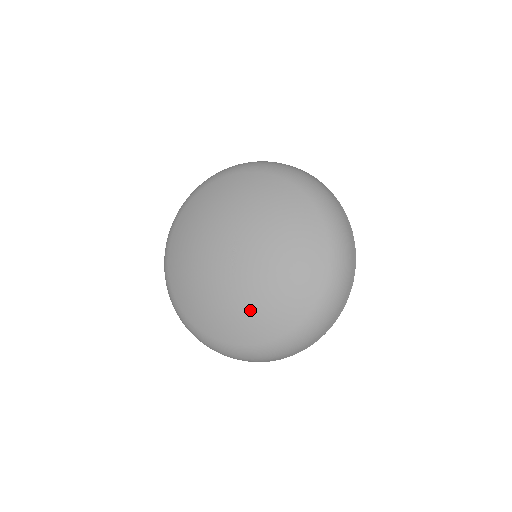
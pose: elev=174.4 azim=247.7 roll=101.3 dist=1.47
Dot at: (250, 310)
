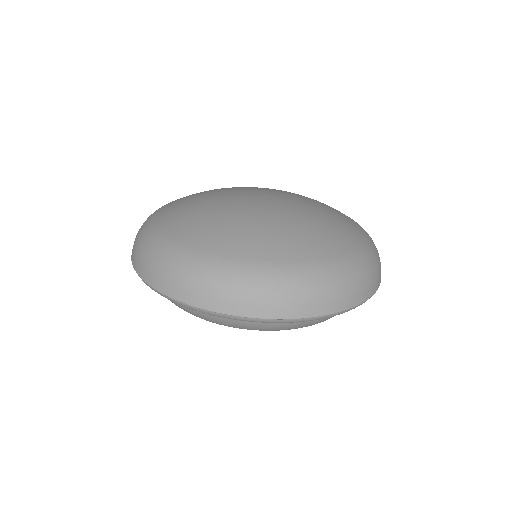
Dot at: (301, 225)
